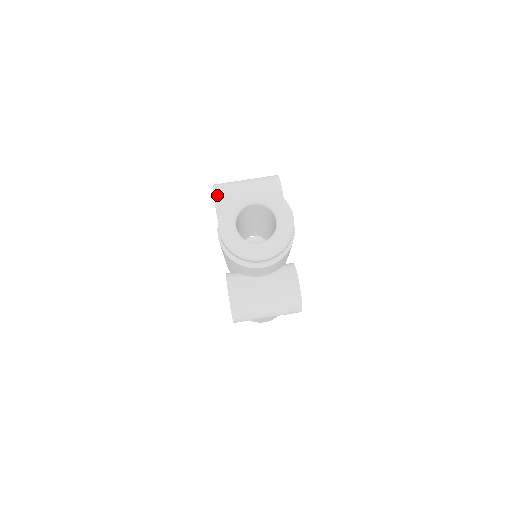
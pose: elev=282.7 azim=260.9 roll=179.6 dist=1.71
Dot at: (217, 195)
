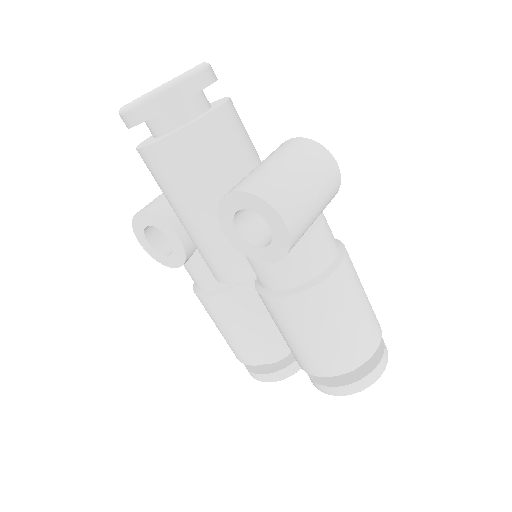
Dot at: (139, 211)
